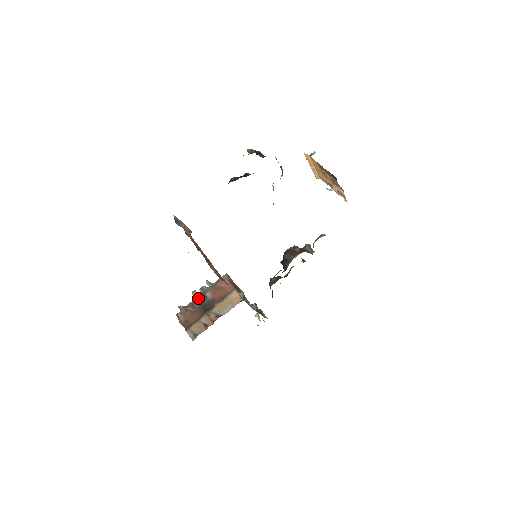
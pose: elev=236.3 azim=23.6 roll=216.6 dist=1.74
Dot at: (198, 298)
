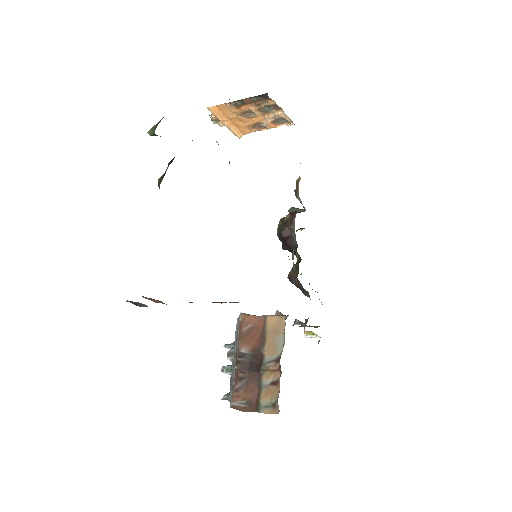
Dot at: (236, 365)
